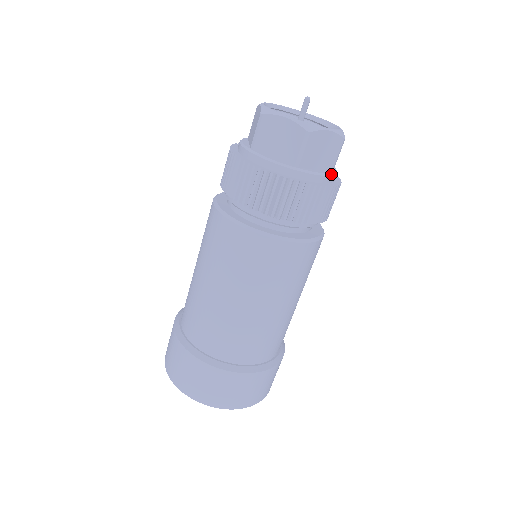
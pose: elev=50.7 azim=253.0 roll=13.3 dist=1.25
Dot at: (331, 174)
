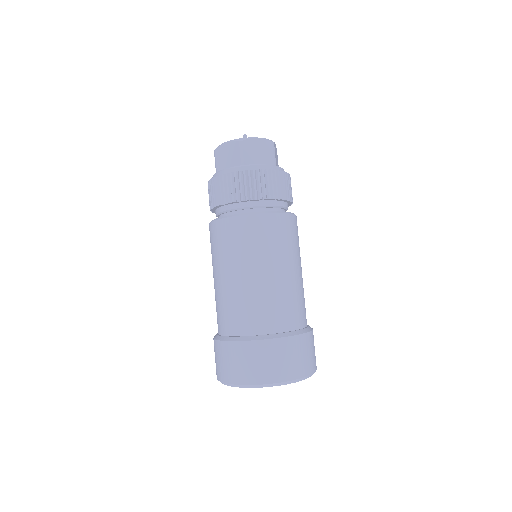
Dot at: (272, 165)
